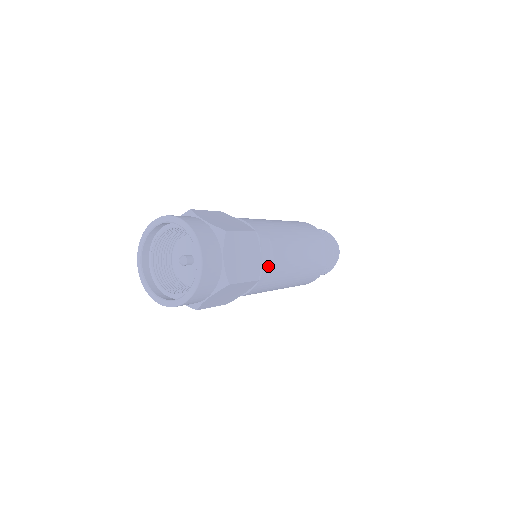
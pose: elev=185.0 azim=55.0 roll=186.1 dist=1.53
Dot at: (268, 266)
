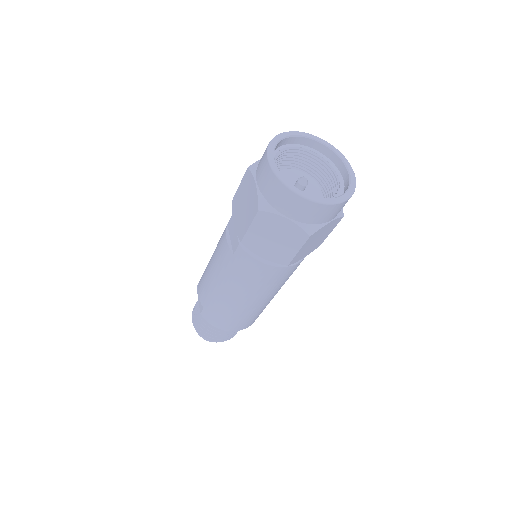
Dot at: occluded
